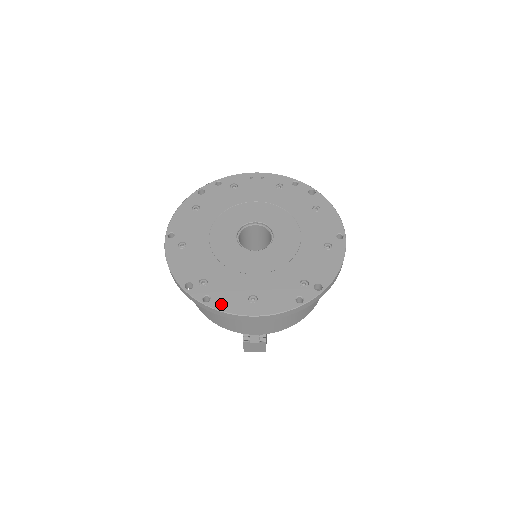
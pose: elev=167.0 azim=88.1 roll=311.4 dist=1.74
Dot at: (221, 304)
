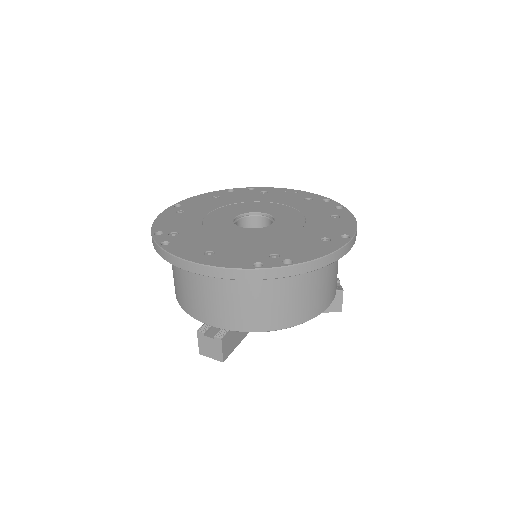
Dot at: (175, 249)
